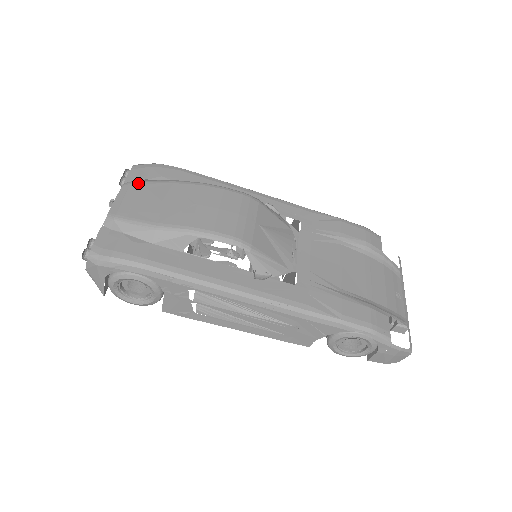
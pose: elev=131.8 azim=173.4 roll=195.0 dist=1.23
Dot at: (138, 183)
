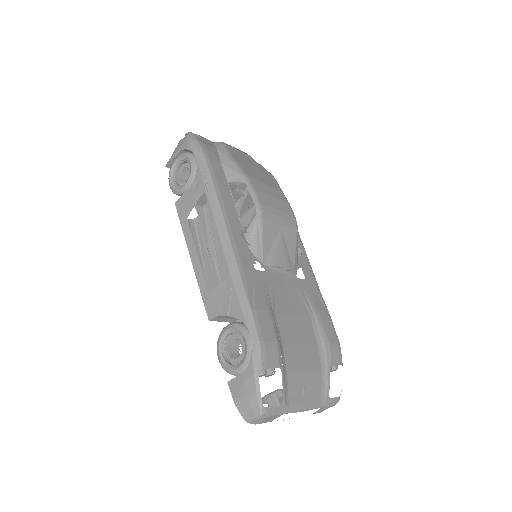
Dot at: (254, 160)
